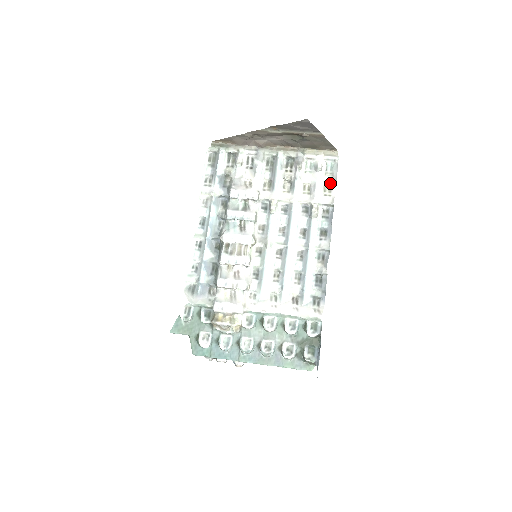
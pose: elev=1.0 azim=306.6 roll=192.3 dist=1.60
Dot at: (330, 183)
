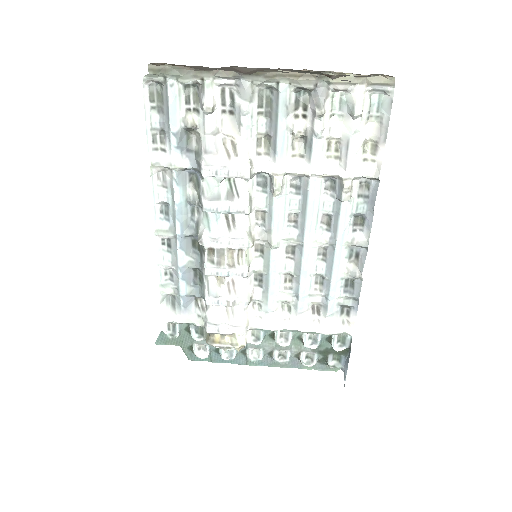
Dot at: (375, 137)
